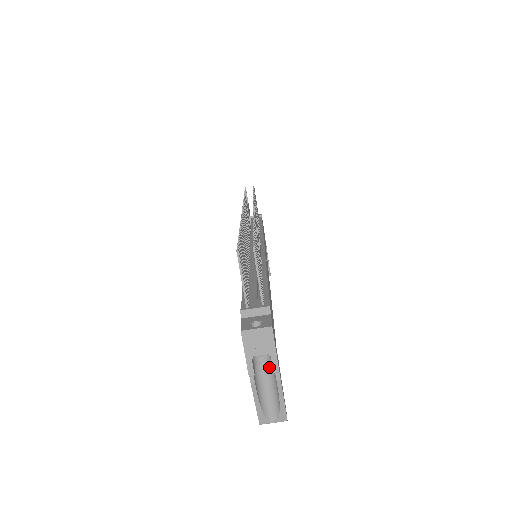
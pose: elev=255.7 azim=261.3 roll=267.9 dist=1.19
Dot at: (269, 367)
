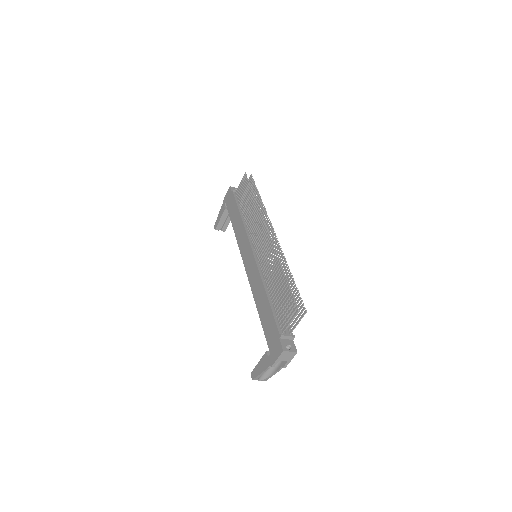
Dot at: occluded
